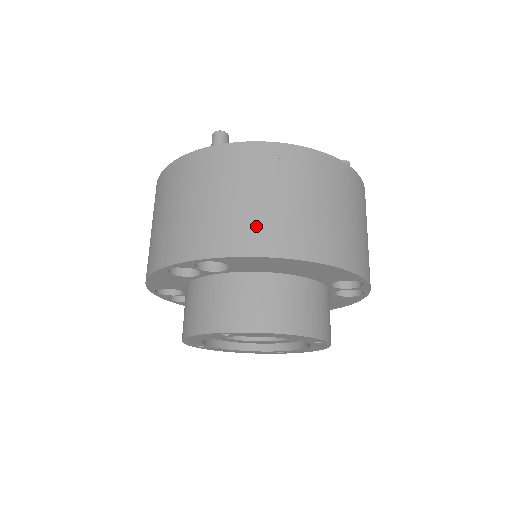
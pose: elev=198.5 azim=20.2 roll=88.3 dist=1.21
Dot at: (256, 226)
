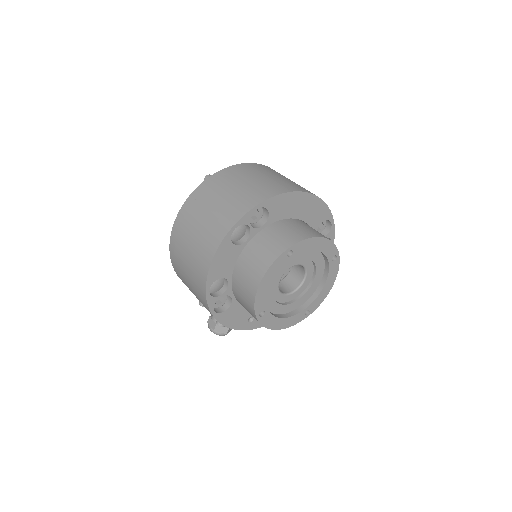
Dot at: (273, 185)
